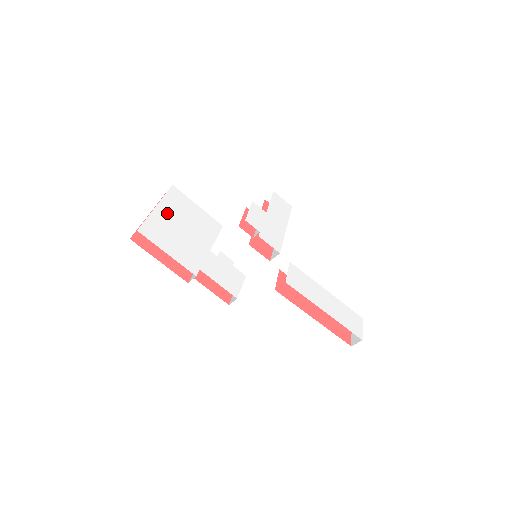
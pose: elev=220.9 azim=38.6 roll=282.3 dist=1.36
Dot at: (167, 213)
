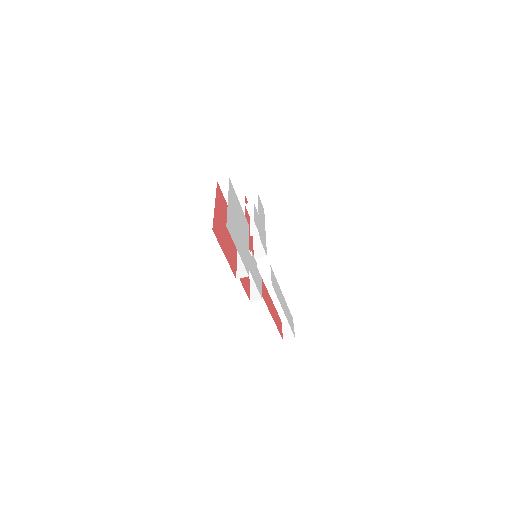
Dot at: (232, 209)
